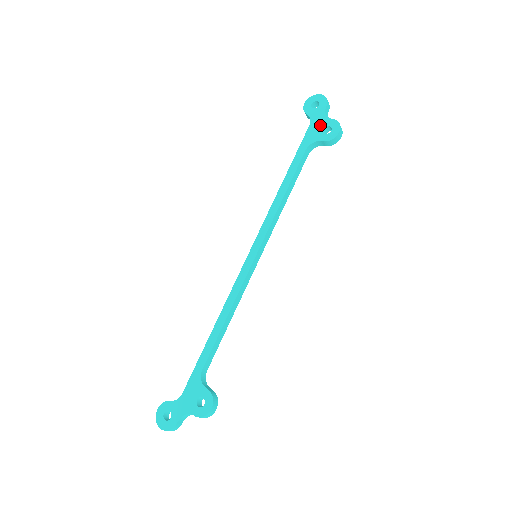
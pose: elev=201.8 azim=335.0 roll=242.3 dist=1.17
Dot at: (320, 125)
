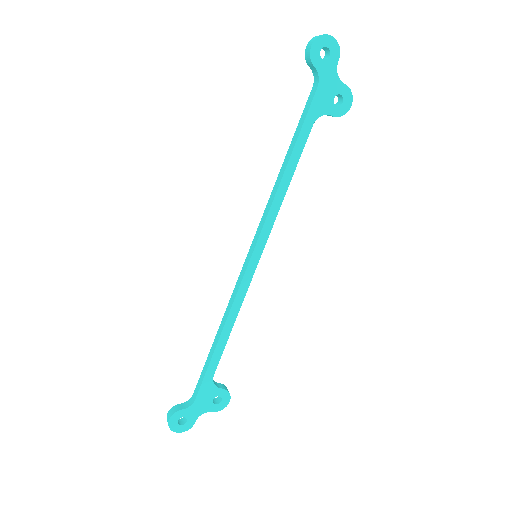
Dot at: (331, 90)
